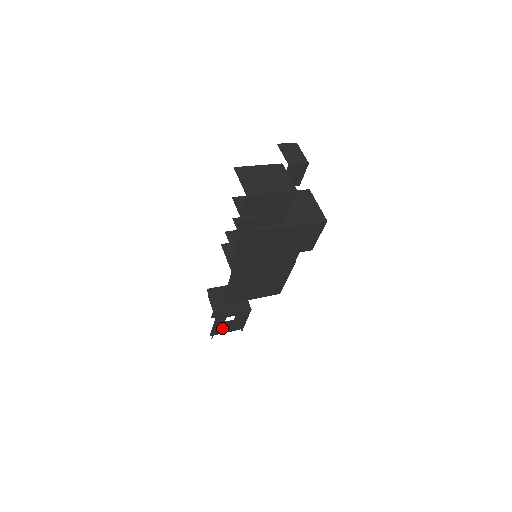
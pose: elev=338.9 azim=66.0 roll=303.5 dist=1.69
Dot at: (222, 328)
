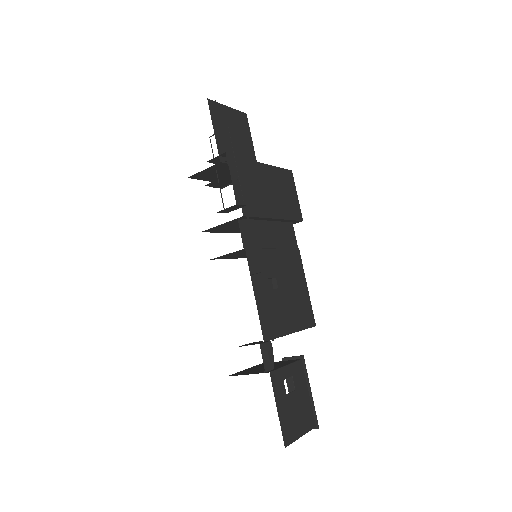
Dot at: (291, 419)
